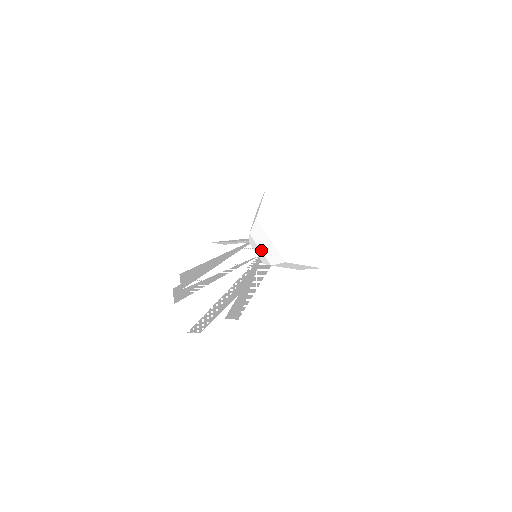
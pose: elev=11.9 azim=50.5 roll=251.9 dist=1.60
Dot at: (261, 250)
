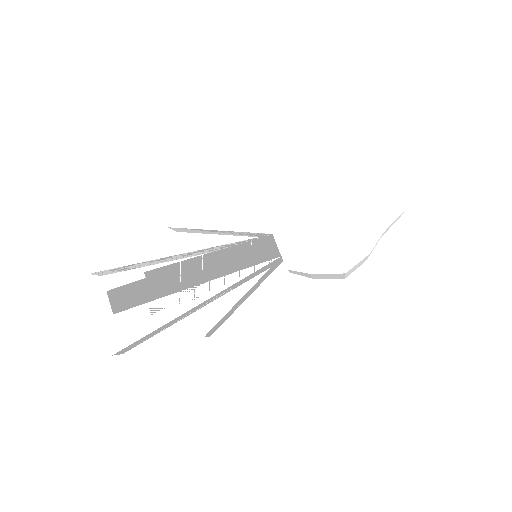
Dot at: (304, 254)
